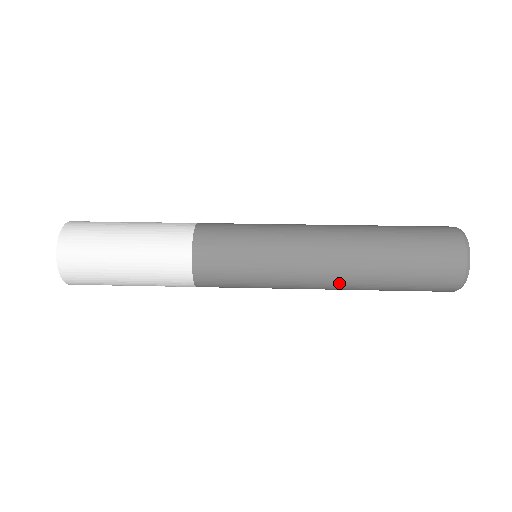
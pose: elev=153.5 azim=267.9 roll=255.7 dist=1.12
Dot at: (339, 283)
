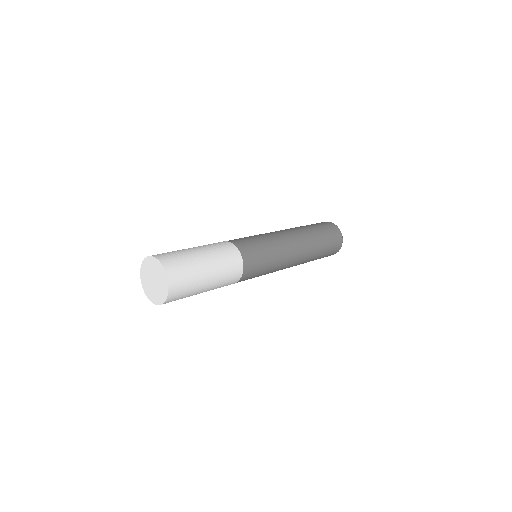
Dot at: (301, 261)
